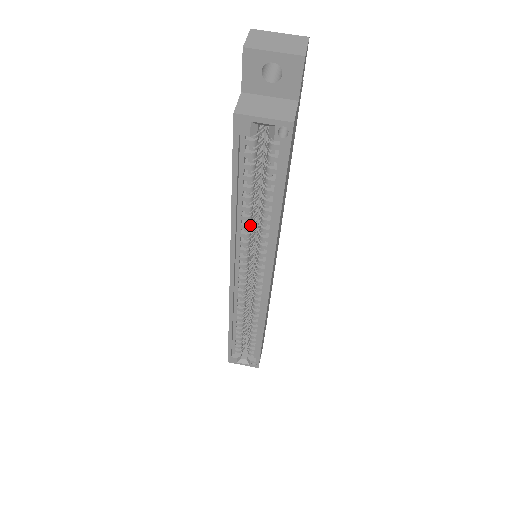
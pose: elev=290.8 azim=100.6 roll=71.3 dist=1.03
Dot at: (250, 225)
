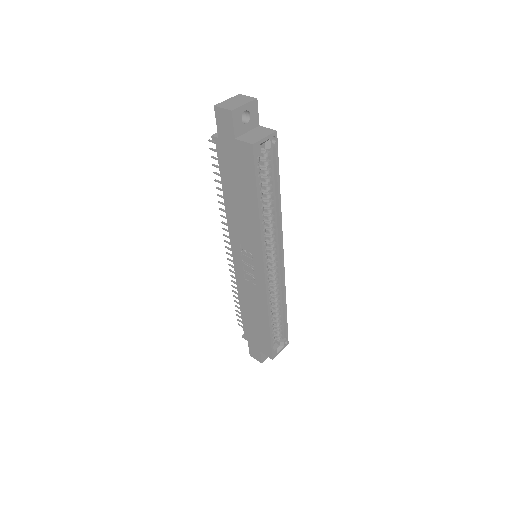
Dot at: (264, 221)
